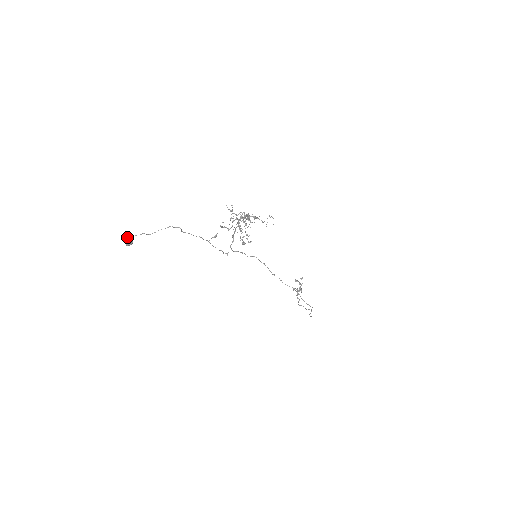
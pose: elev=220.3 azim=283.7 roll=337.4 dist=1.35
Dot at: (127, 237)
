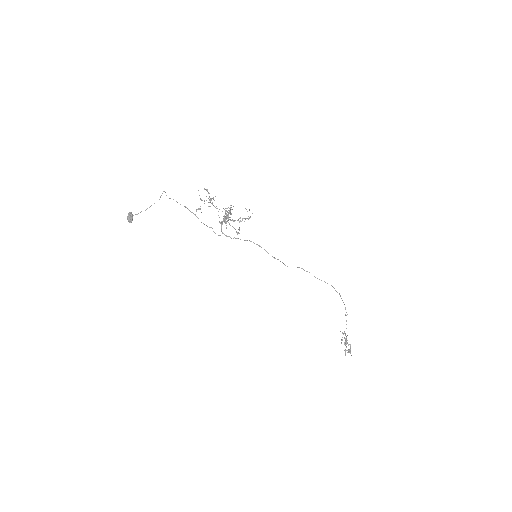
Dot at: (128, 214)
